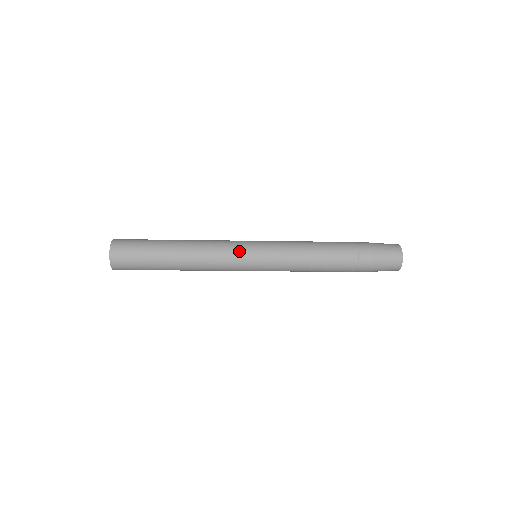
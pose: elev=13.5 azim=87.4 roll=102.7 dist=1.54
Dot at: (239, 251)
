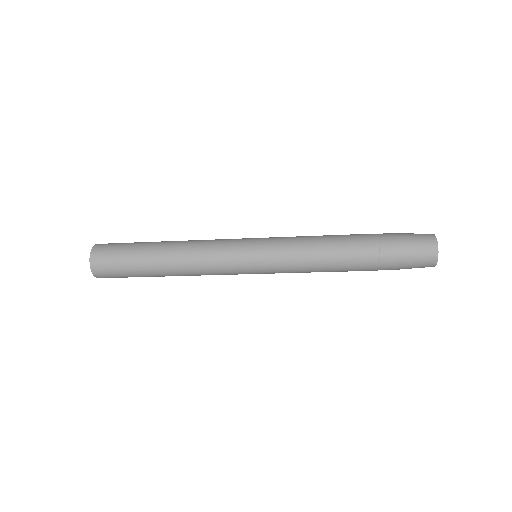
Dot at: (233, 249)
